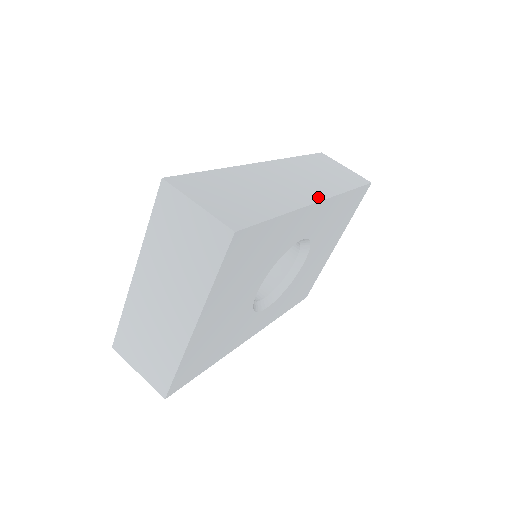
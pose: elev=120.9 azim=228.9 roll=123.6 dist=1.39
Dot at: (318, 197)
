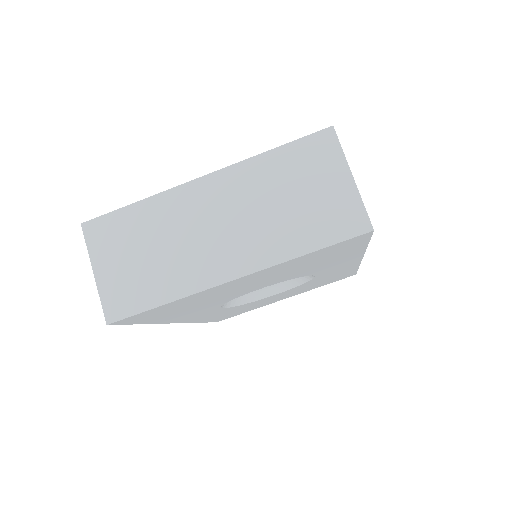
Dot at: occluded
